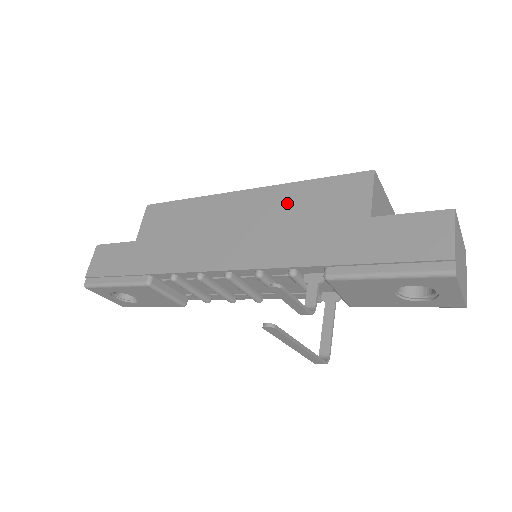
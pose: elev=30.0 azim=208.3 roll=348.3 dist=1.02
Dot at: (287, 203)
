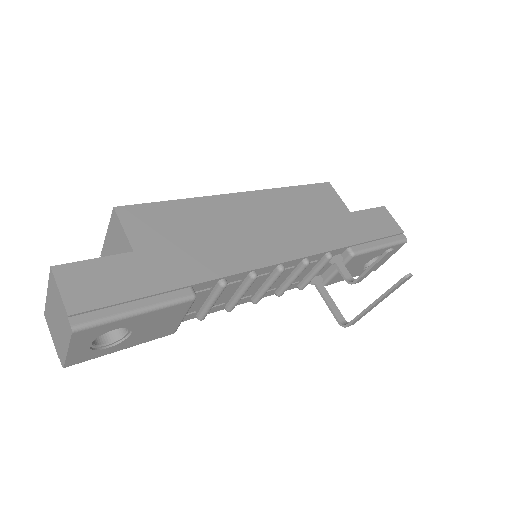
Dot at: (289, 203)
